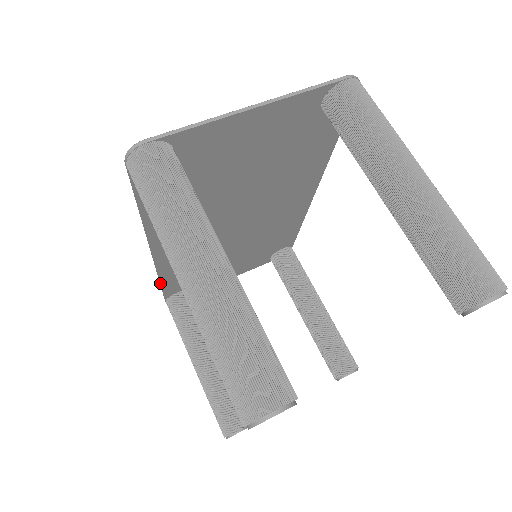
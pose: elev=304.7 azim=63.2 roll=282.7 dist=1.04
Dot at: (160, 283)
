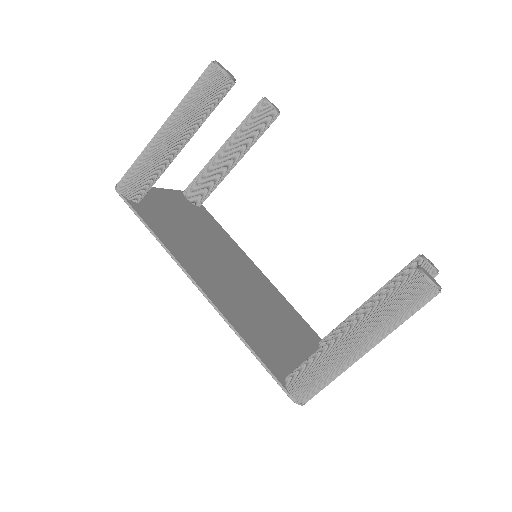
Dot at: (247, 345)
